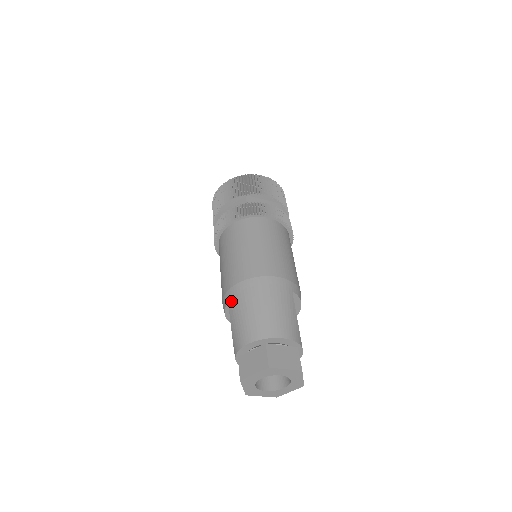
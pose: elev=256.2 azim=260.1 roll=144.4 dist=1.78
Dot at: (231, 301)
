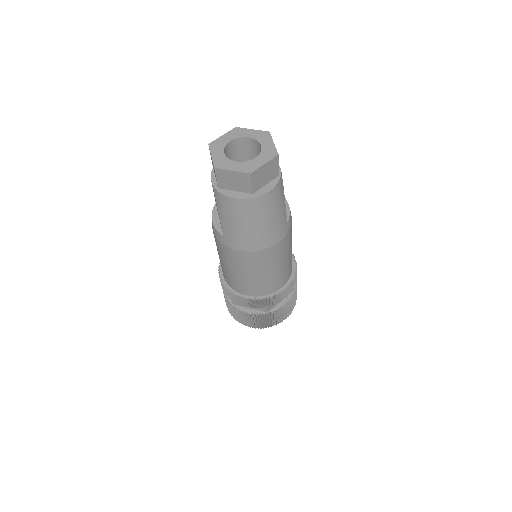
Dot at: occluded
